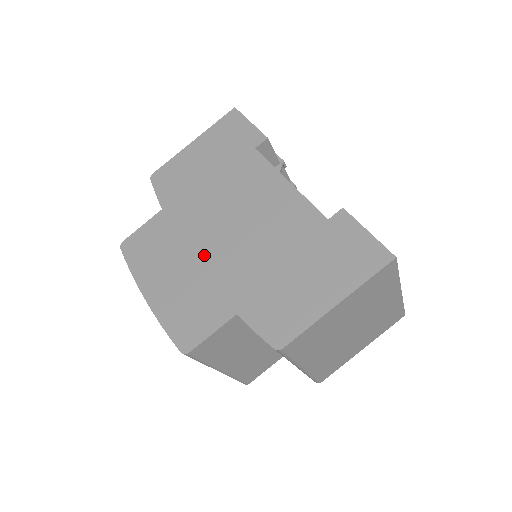
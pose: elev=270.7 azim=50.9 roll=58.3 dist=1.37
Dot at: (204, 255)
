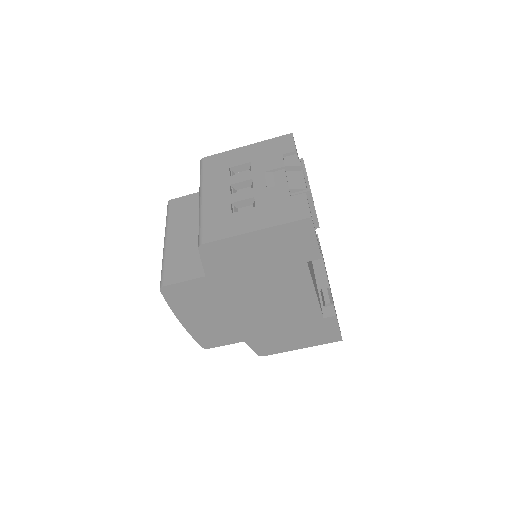
Dot at: (234, 313)
